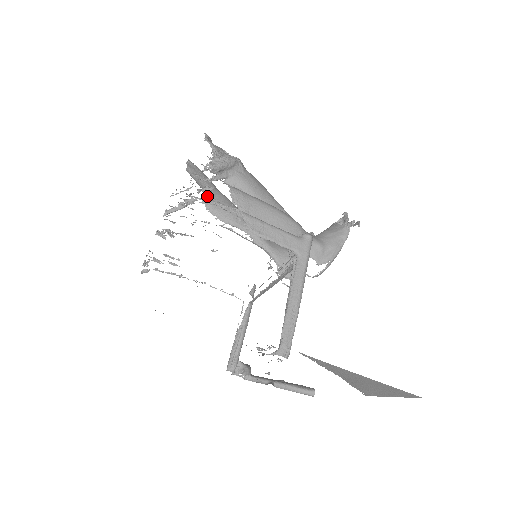
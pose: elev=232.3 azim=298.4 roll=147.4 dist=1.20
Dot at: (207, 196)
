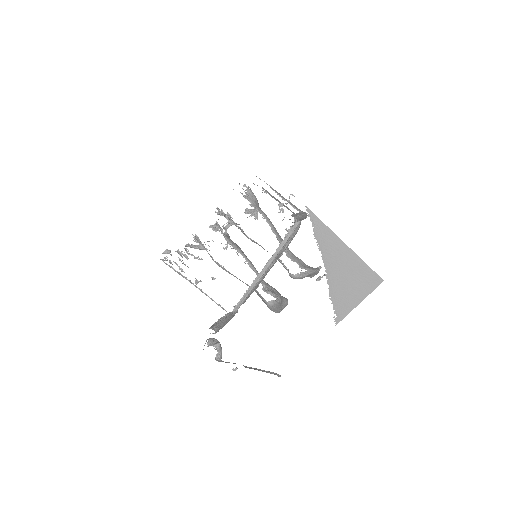
Dot at: (226, 233)
